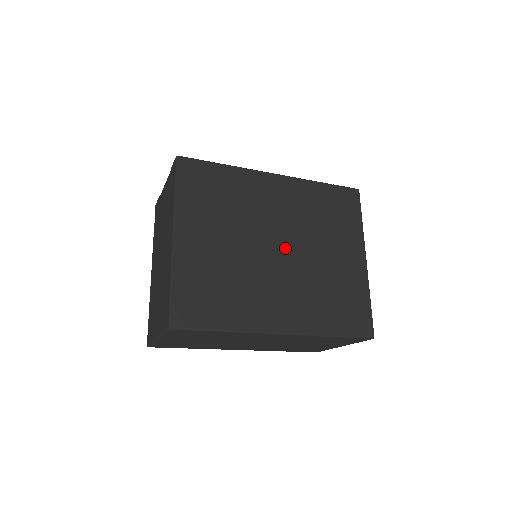
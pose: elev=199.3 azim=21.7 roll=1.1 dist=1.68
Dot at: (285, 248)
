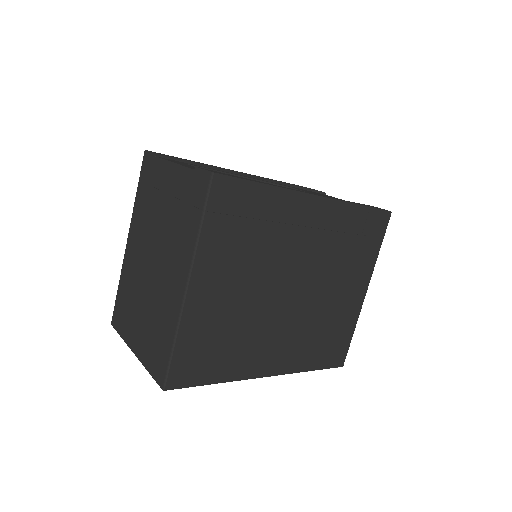
Dot at: (299, 289)
